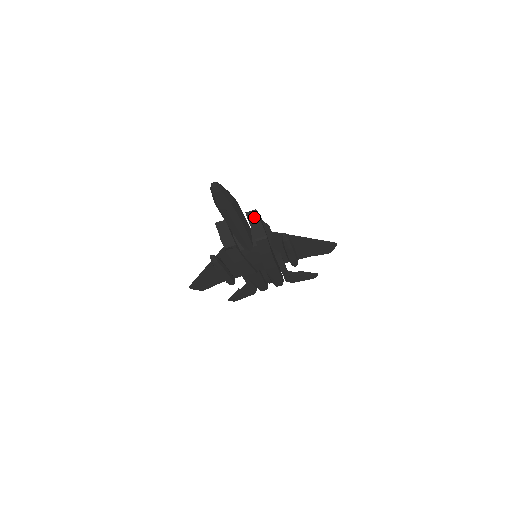
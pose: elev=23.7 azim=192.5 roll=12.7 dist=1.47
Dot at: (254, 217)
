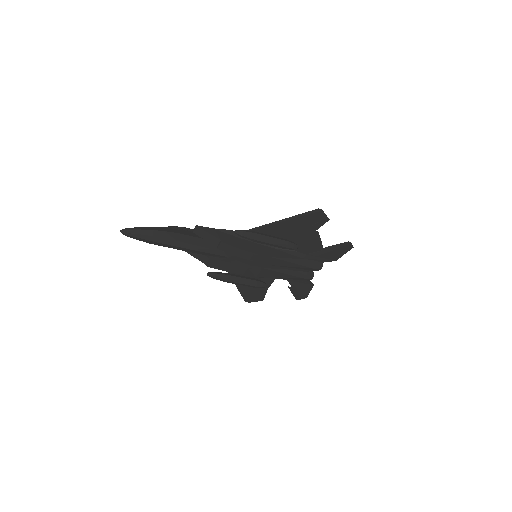
Dot at: (200, 232)
